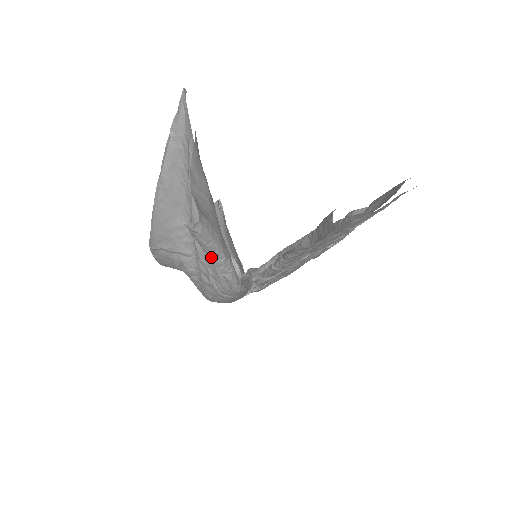
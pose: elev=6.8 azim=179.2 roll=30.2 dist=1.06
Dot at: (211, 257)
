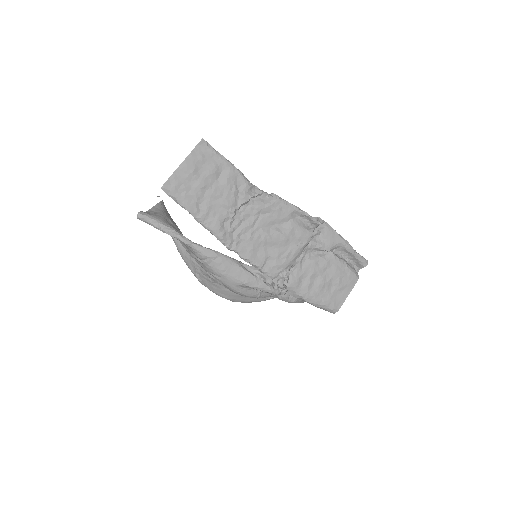
Dot at: (160, 229)
